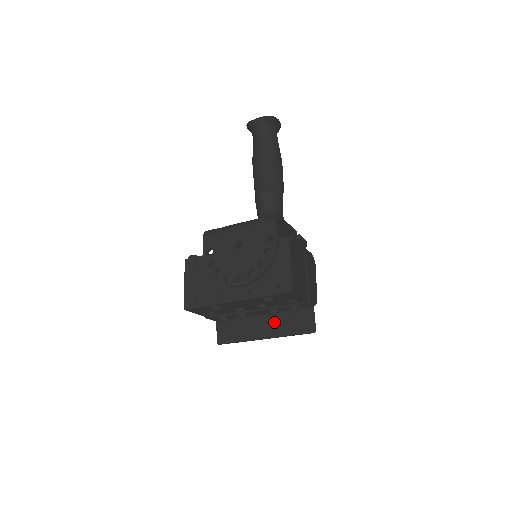
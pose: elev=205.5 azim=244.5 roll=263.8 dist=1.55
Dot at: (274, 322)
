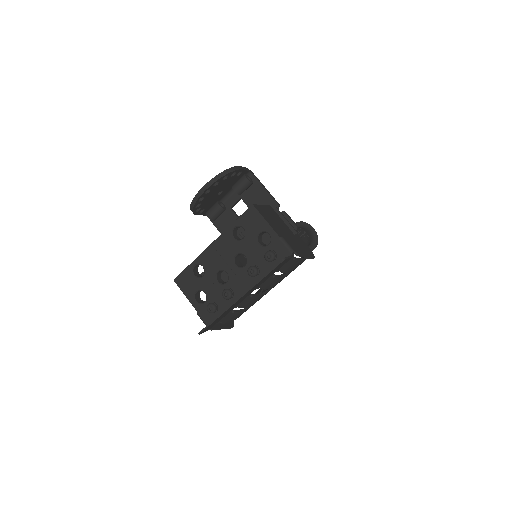
Dot at: occluded
